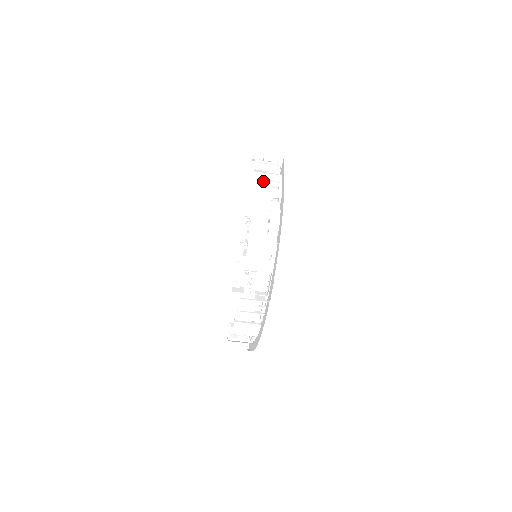
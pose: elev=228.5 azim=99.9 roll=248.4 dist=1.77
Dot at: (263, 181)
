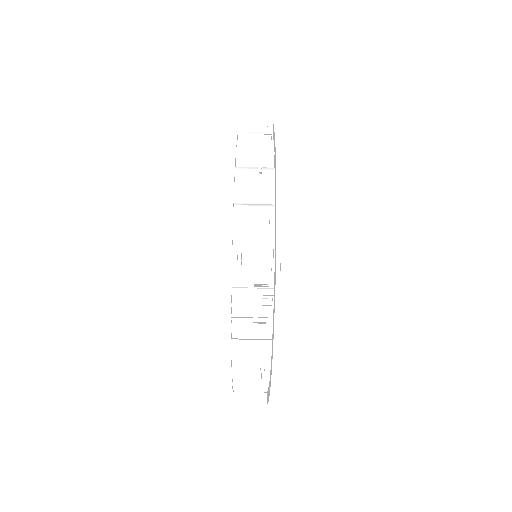
Dot at: (248, 145)
